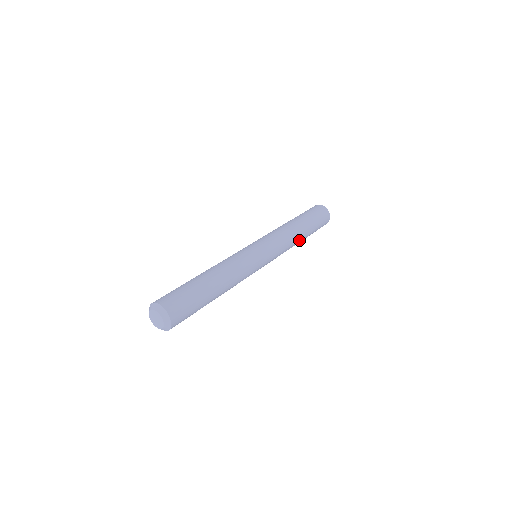
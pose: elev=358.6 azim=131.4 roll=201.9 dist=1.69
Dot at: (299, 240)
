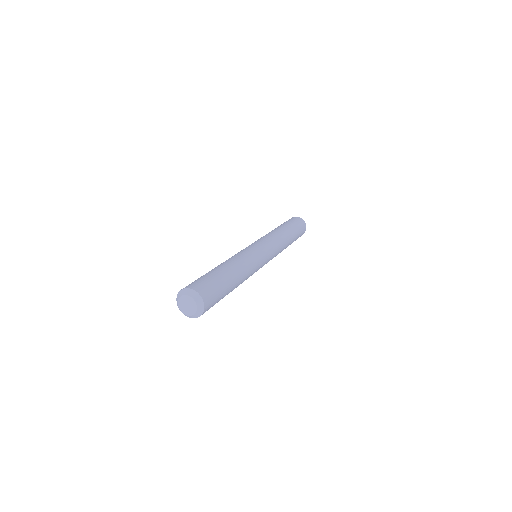
Dot at: (285, 248)
